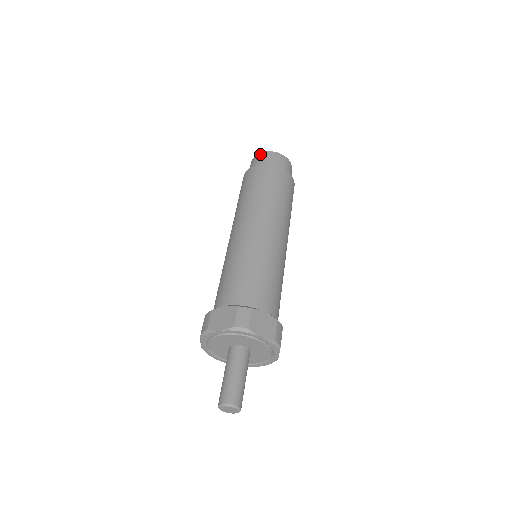
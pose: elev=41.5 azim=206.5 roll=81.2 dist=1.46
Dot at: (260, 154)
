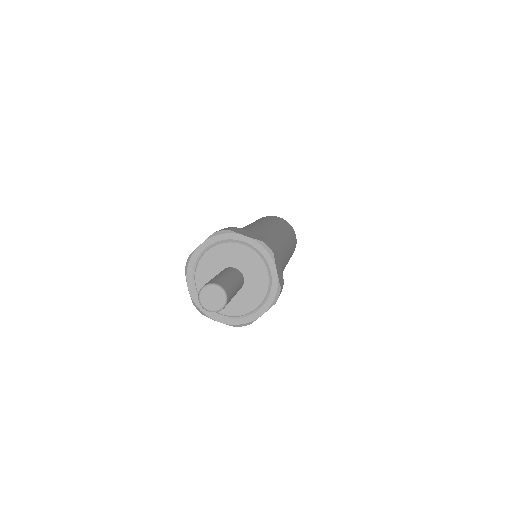
Dot at: occluded
